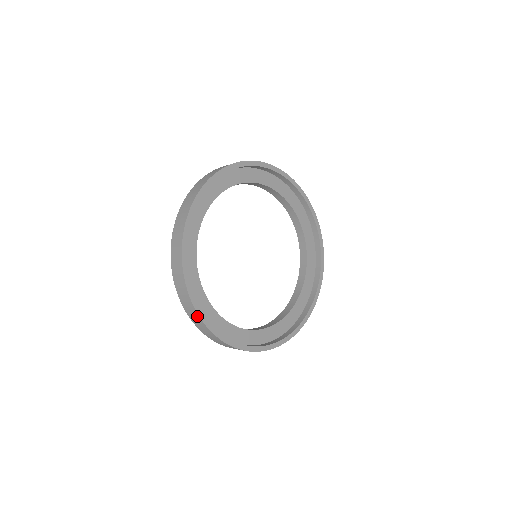
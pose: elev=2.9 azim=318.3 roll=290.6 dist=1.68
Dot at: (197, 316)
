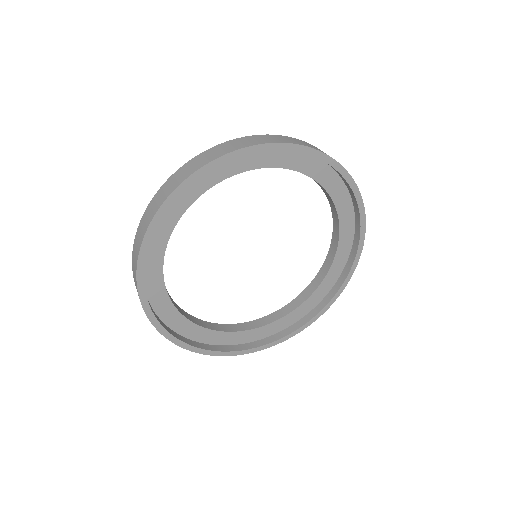
Dot at: (260, 348)
